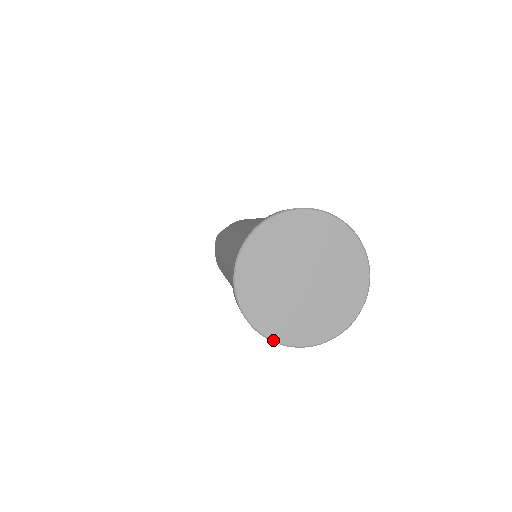
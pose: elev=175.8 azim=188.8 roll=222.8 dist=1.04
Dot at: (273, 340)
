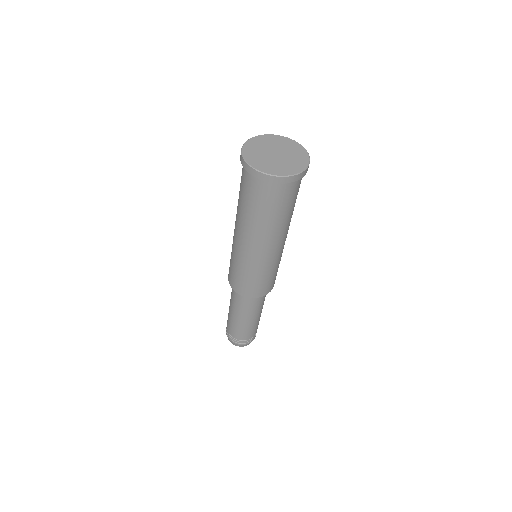
Dot at: (246, 161)
